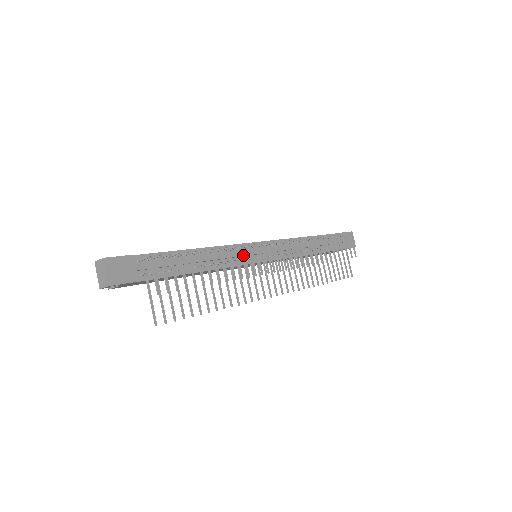
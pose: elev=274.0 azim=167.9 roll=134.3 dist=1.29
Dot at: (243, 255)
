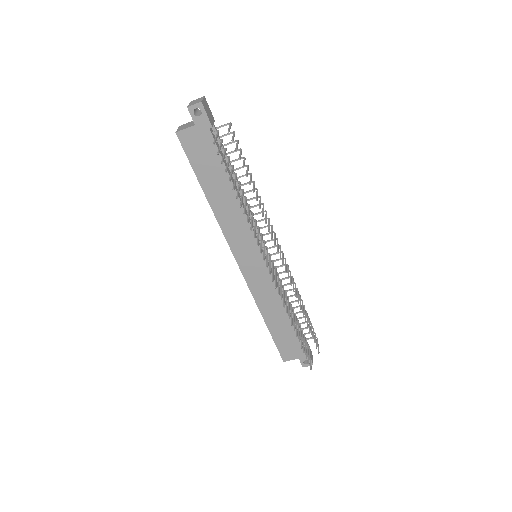
Dot at: (265, 214)
